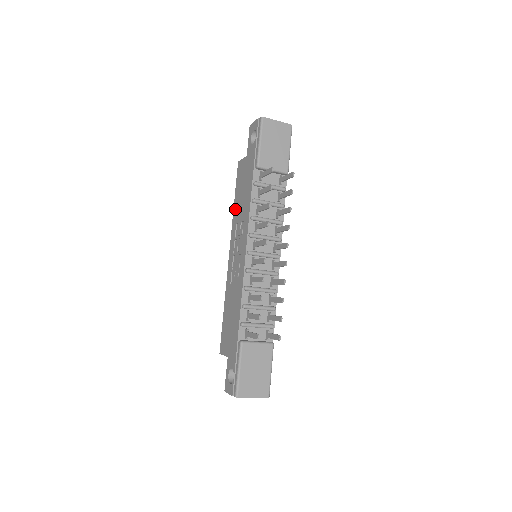
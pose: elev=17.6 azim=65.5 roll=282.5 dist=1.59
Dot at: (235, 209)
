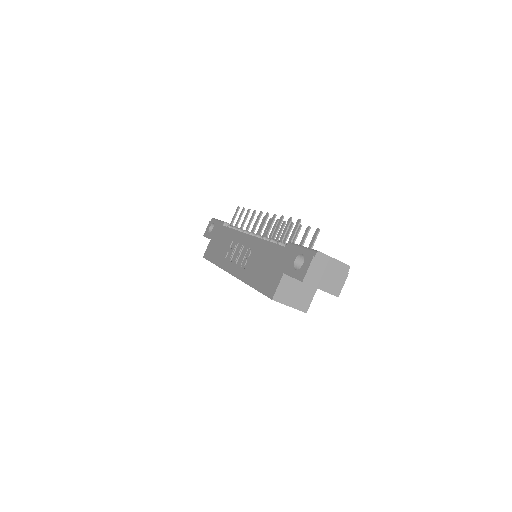
Dot at: (218, 260)
